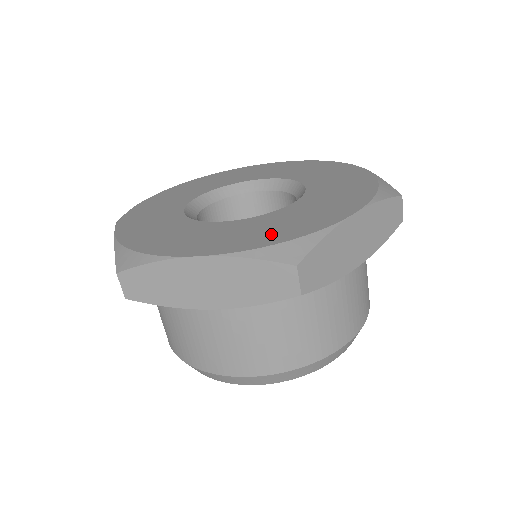
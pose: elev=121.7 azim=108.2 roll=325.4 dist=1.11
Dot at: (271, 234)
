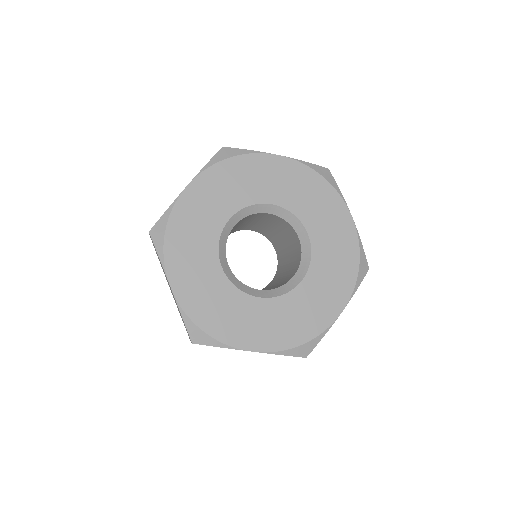
Dot at: (210, 315)
